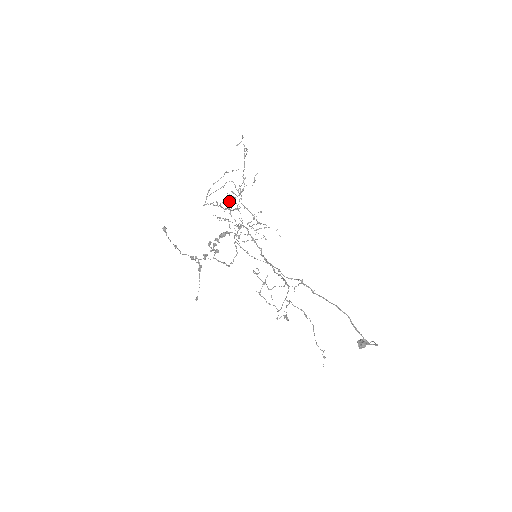
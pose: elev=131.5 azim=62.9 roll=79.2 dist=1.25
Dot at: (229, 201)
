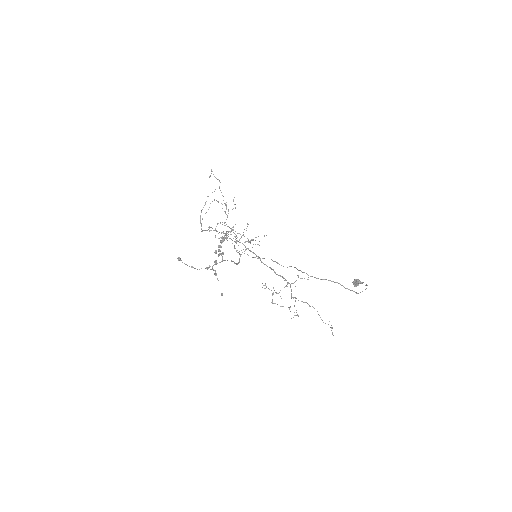
Dot at: (223, 233)
